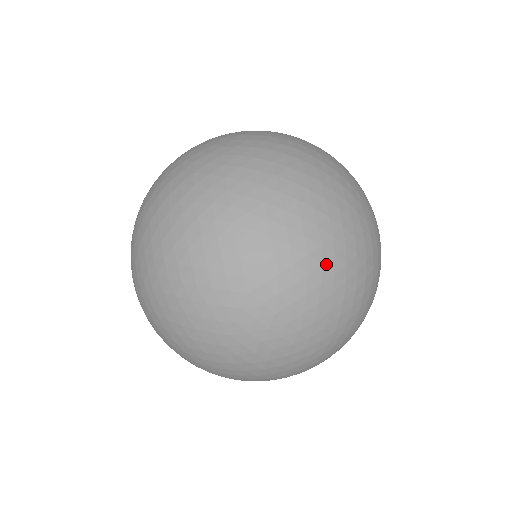
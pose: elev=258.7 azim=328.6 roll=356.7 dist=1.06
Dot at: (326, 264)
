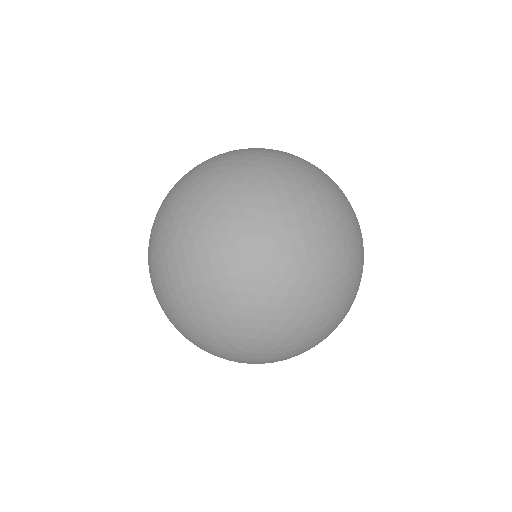
Dot at: (228, 264)
